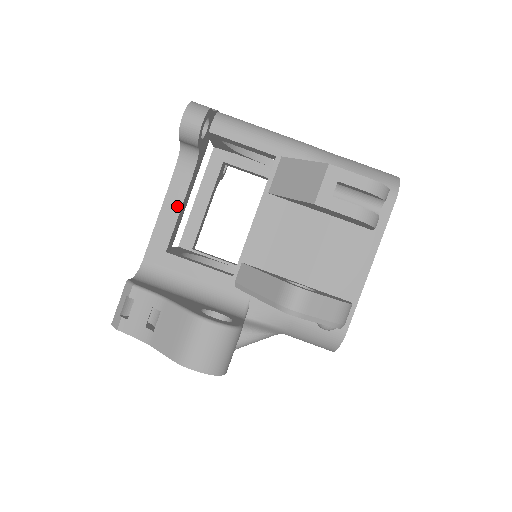
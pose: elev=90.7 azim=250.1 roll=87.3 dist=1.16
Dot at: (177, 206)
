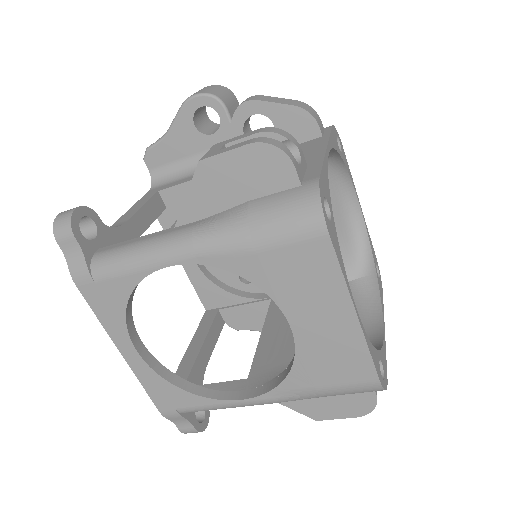
Dot at: (211, 349)
